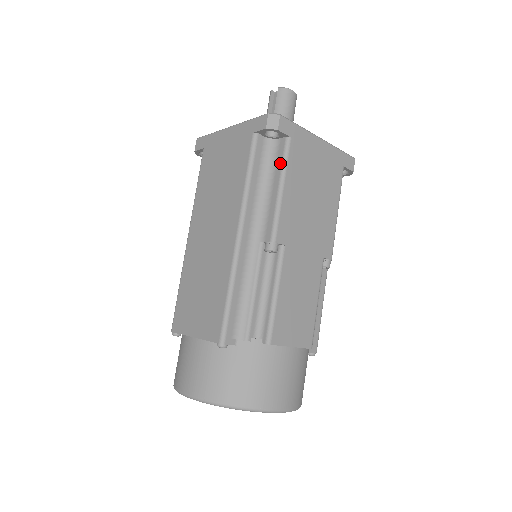
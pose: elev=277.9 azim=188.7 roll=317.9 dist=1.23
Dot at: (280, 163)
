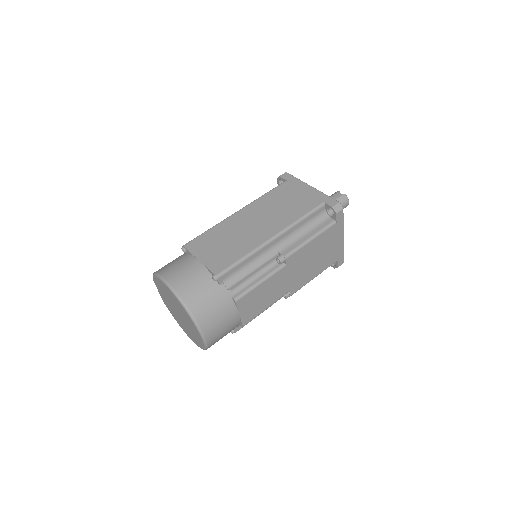
Dot at: (321, 228)
